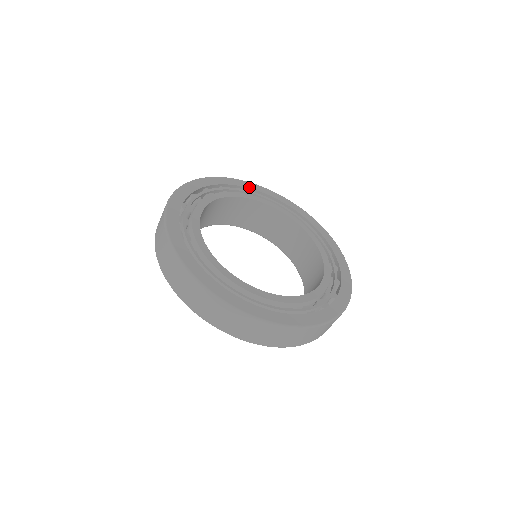
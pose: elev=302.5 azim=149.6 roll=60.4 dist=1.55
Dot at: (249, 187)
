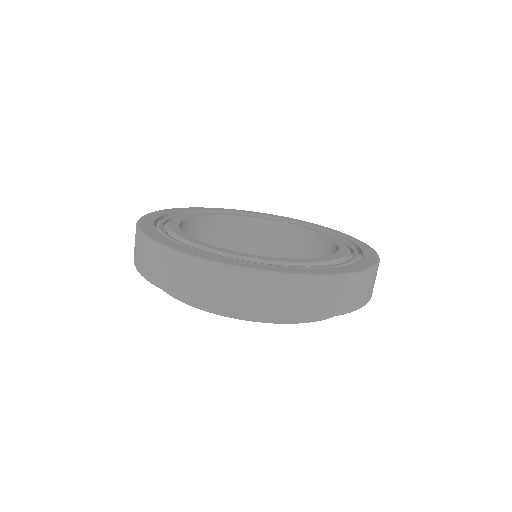
Dot at: (235, 211)
